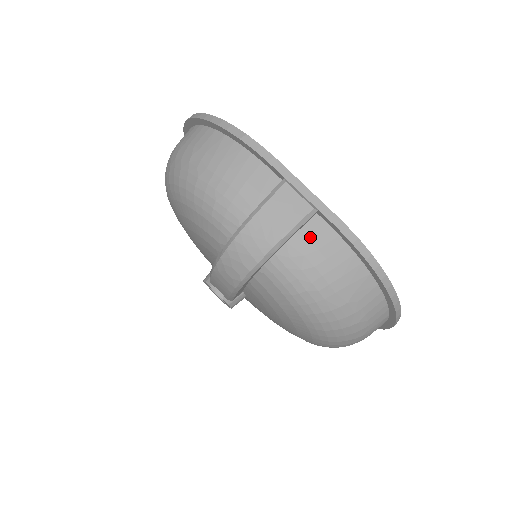
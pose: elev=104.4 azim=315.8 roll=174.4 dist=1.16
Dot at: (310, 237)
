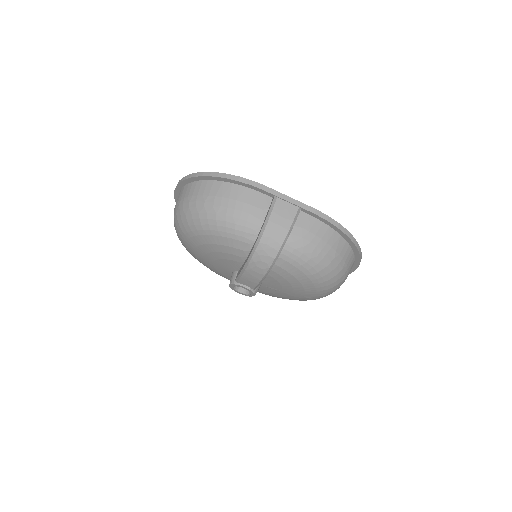
Dot at: (302, 225)
